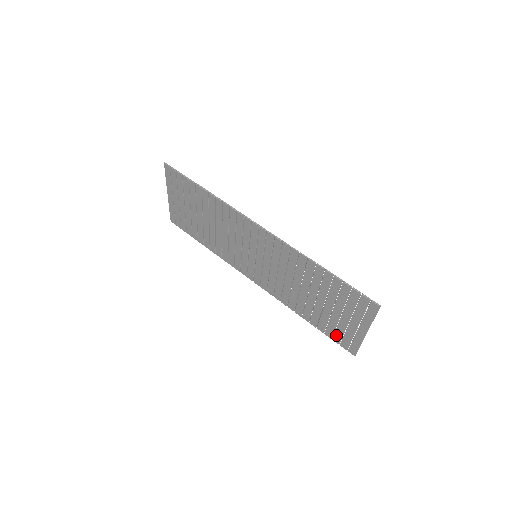
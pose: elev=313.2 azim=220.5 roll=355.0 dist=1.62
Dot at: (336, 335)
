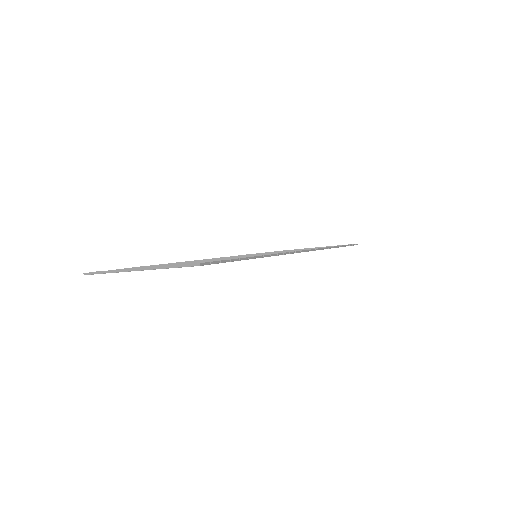
Dot at: occluded
